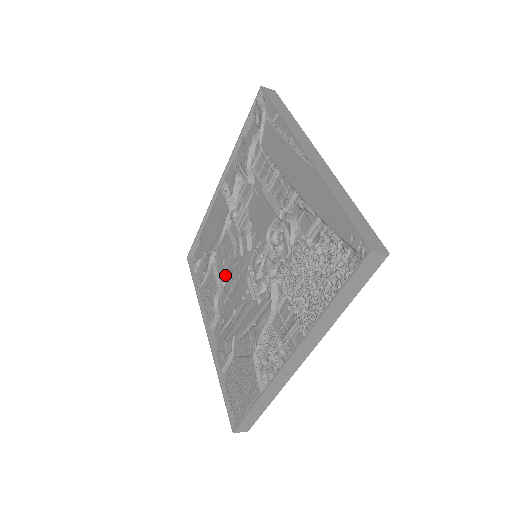
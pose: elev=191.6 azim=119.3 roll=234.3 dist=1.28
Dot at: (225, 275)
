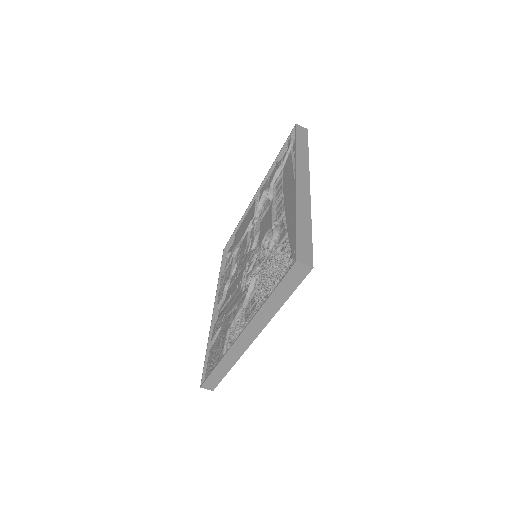
Dot at: (236, 267)
